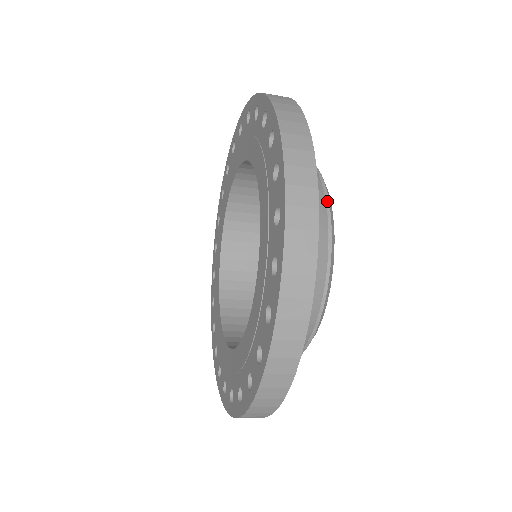
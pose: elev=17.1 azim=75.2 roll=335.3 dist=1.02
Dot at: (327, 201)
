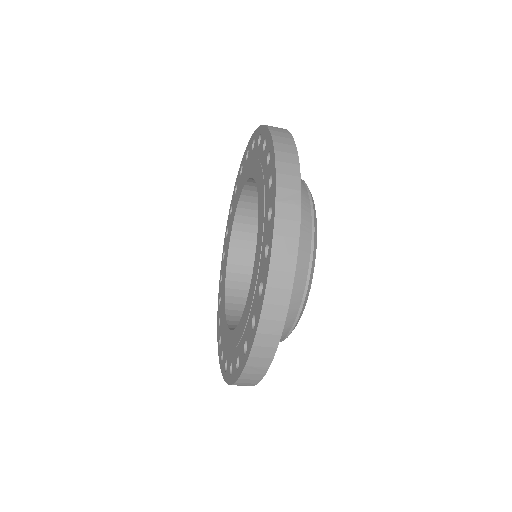
Dot at: (304, 182)
